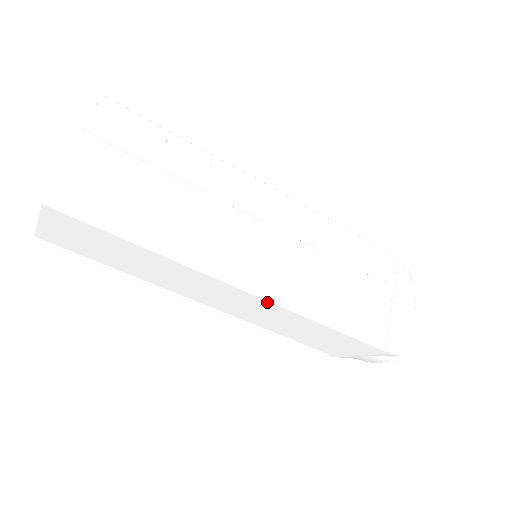
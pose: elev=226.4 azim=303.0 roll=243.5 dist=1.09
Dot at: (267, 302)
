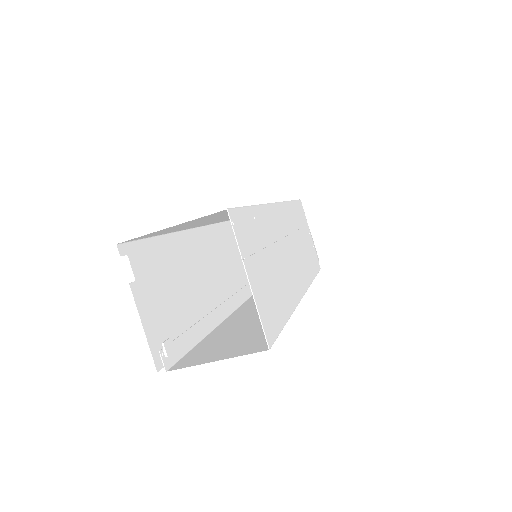
Dot at: occluded
